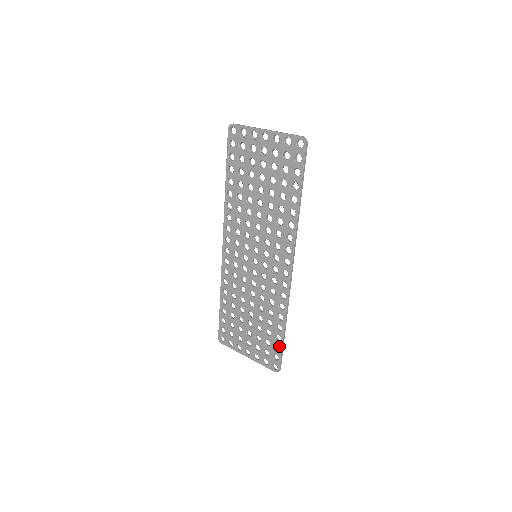
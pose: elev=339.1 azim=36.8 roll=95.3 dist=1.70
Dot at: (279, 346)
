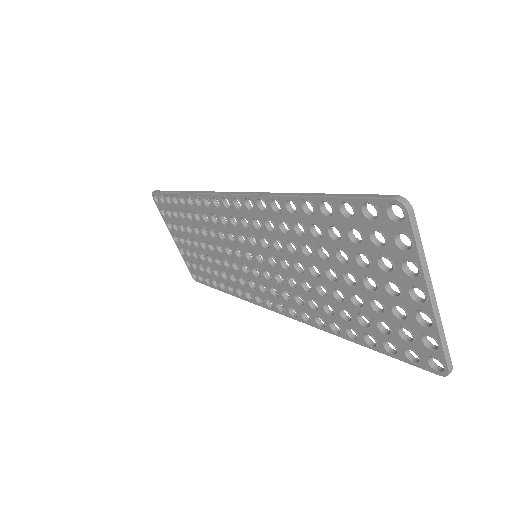
Dot at: (210, 284)
